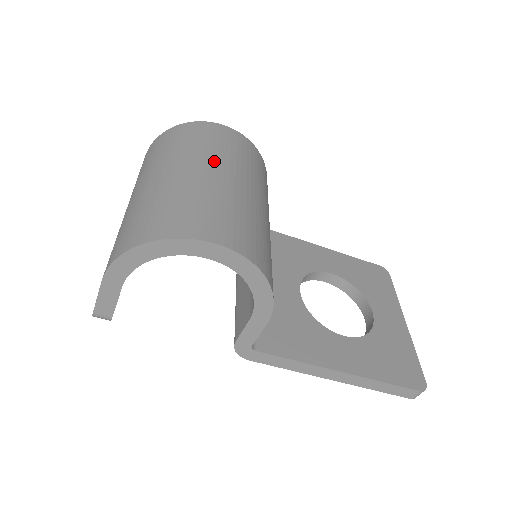
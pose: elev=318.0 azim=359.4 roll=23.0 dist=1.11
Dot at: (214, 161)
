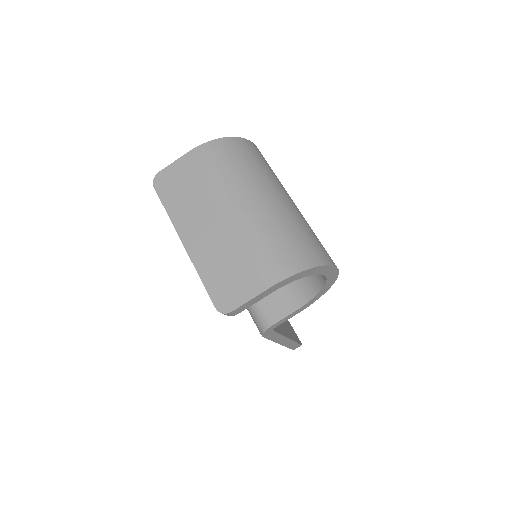
Dot at: occluded
